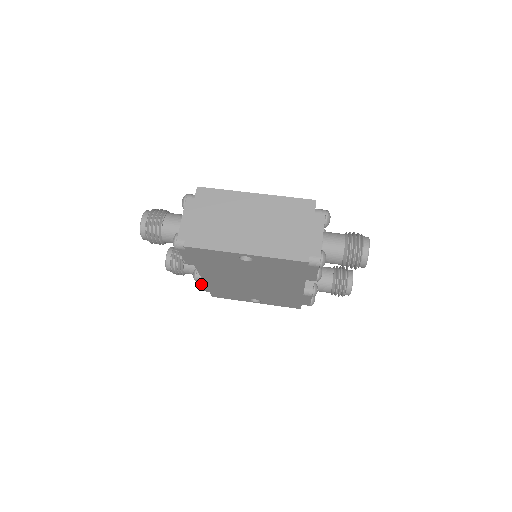
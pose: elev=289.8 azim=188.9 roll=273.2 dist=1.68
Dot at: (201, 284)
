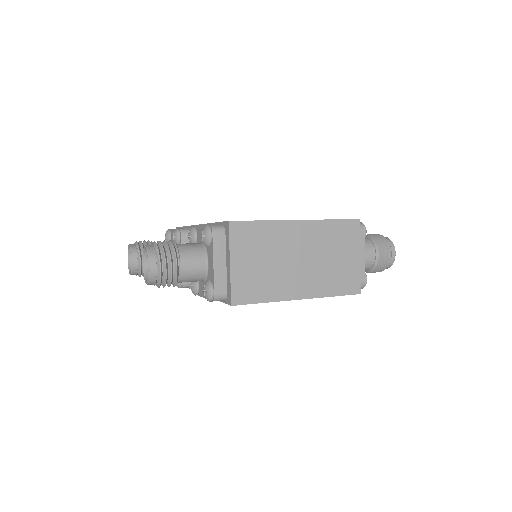
Dot at: occluded
